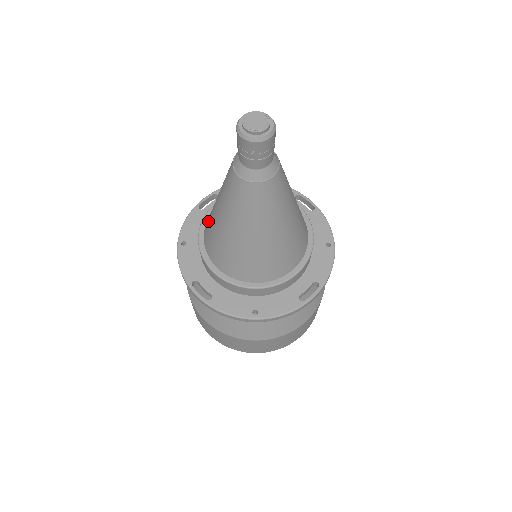
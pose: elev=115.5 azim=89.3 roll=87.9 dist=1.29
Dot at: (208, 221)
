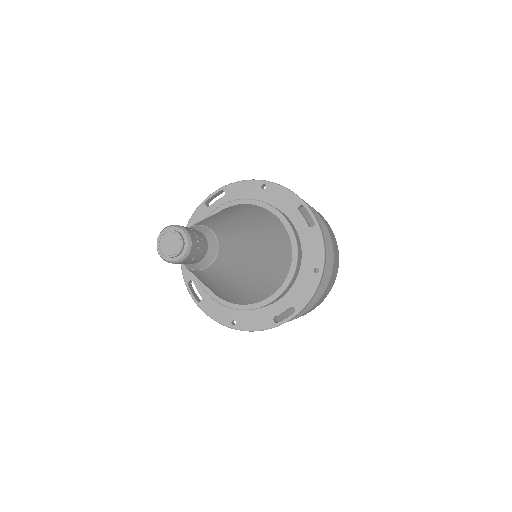
Dot at: occluded
